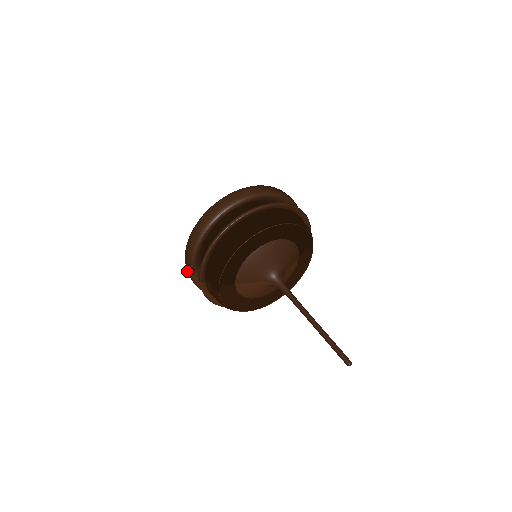
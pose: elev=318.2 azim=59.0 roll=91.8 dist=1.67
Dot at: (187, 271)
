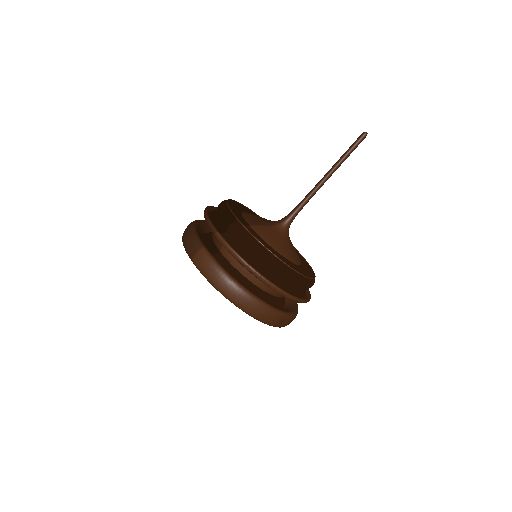
Dot at: (198, 263)
